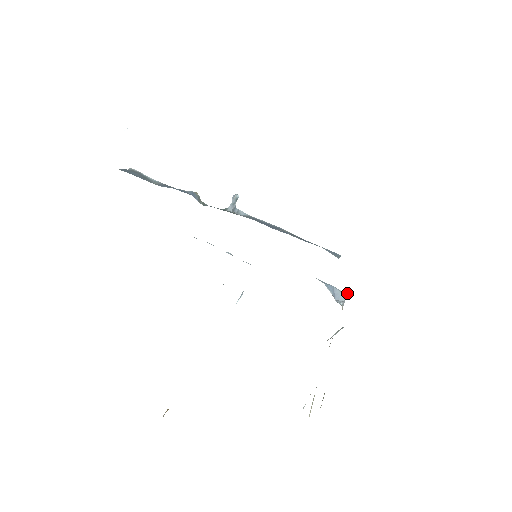
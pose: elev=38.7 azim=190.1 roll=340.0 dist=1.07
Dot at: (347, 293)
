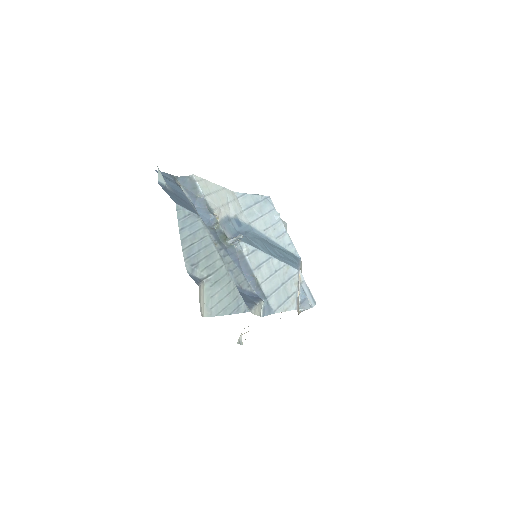
Dot at: occluded
